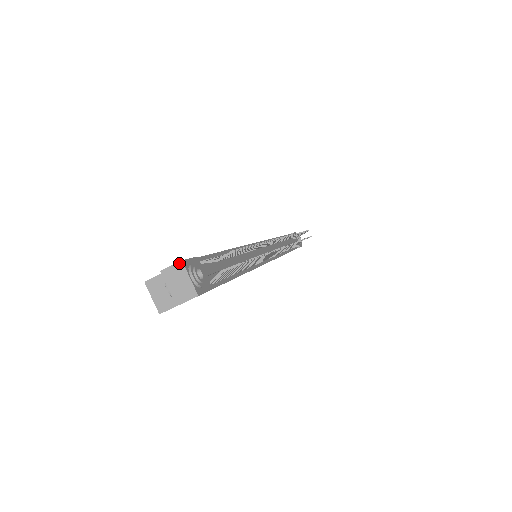
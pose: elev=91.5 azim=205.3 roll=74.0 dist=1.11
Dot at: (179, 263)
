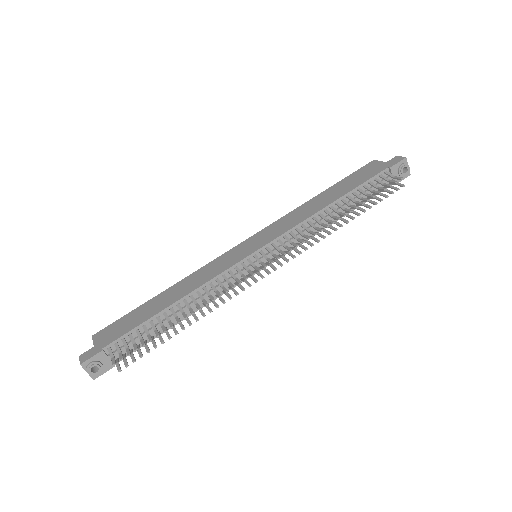
Dot at: (80, 364)
